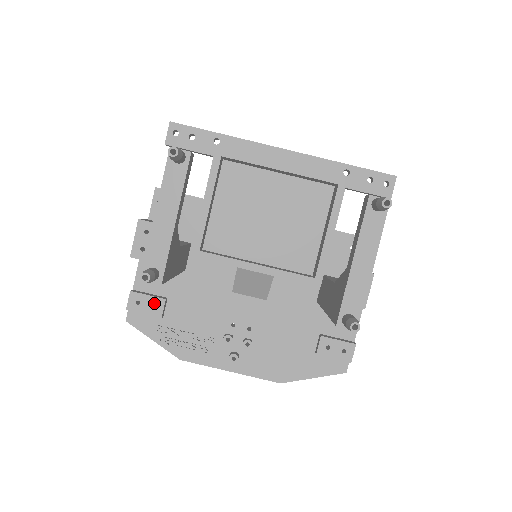
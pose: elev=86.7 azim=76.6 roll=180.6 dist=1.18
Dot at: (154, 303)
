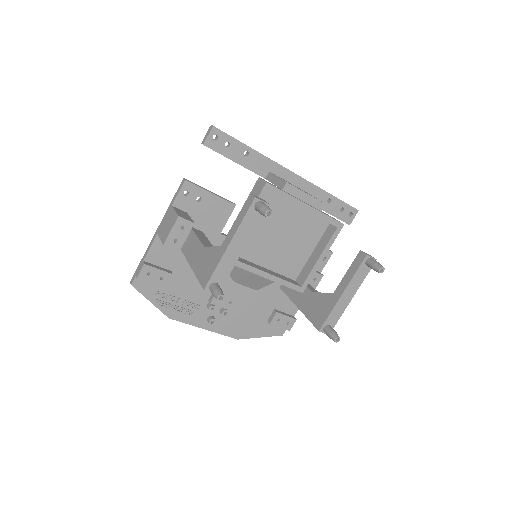
Dot at: (162, 276)
